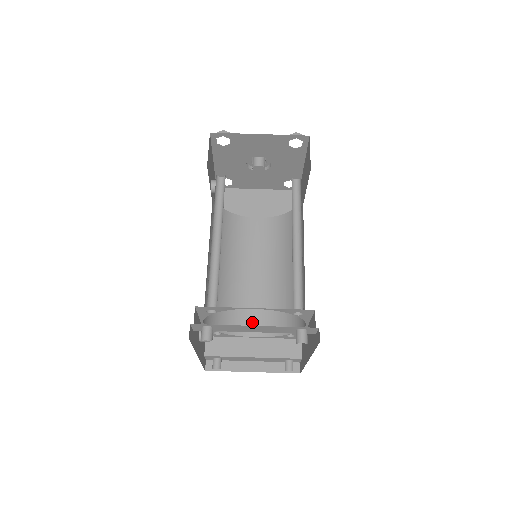
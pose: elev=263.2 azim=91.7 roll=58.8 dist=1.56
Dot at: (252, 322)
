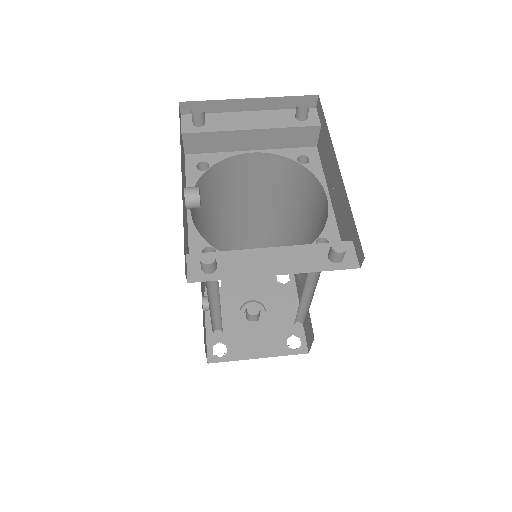
Dot at: occluded
